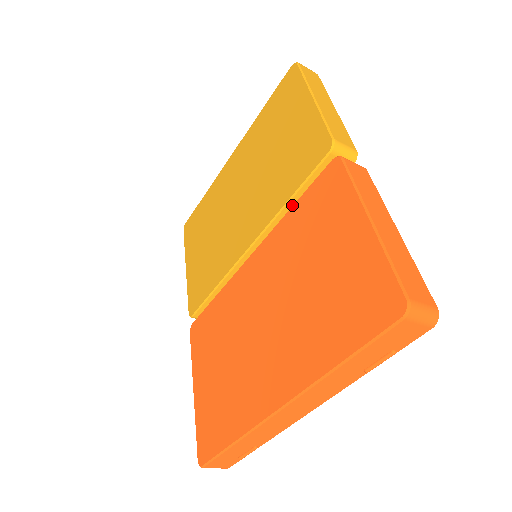
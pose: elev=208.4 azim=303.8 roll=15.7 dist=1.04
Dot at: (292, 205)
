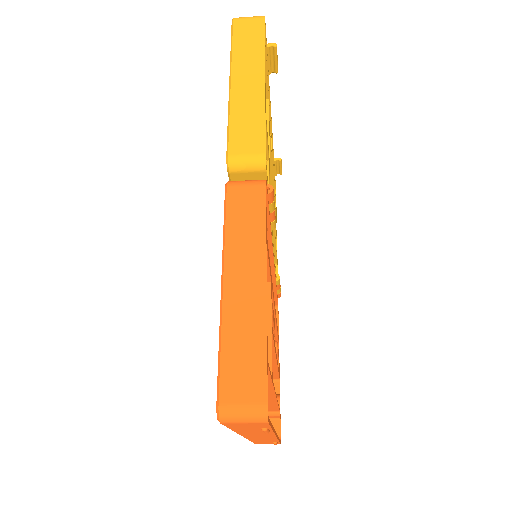
Dot at: occluded
